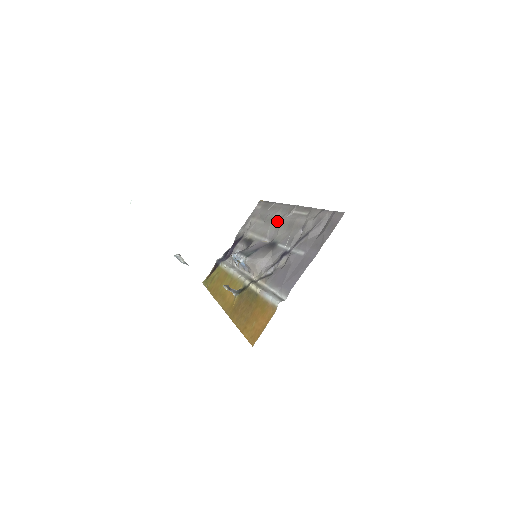
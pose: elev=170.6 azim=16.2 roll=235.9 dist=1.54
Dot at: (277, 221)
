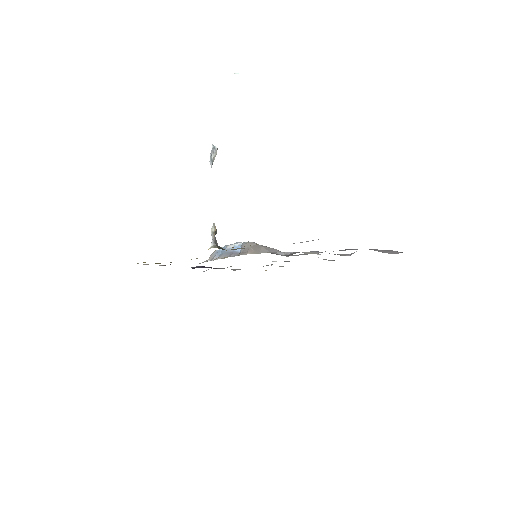
Dot at: occluded
